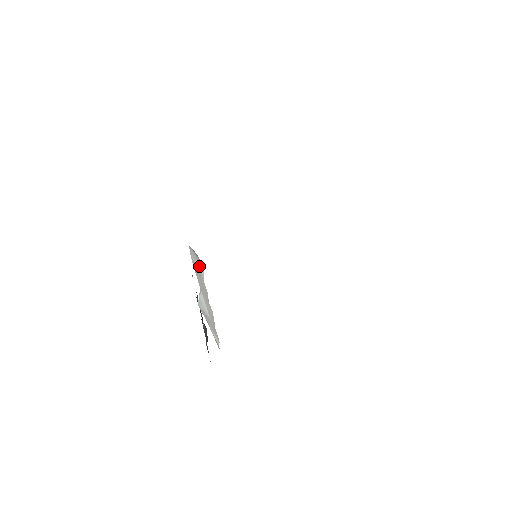
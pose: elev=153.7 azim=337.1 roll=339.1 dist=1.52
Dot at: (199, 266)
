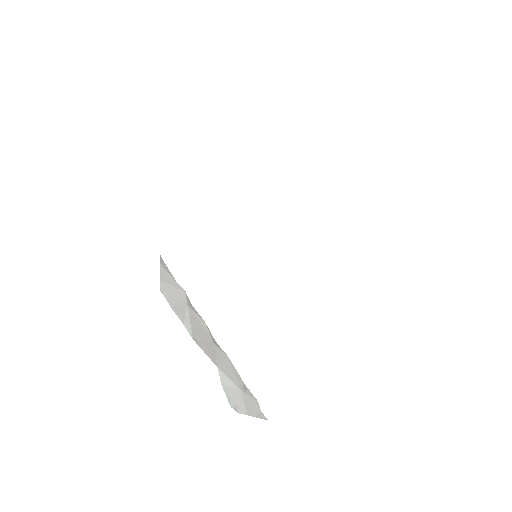
Dot at: (180, 296)
